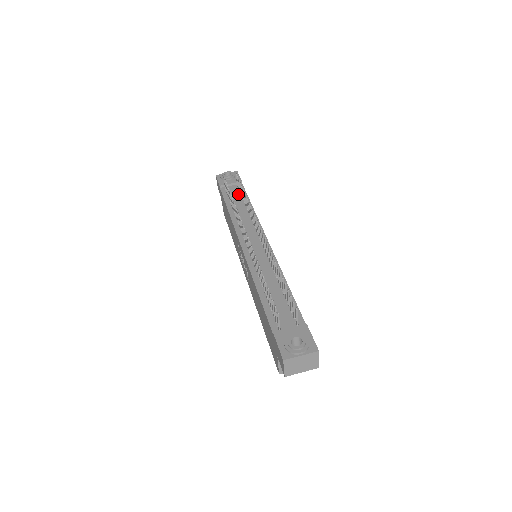
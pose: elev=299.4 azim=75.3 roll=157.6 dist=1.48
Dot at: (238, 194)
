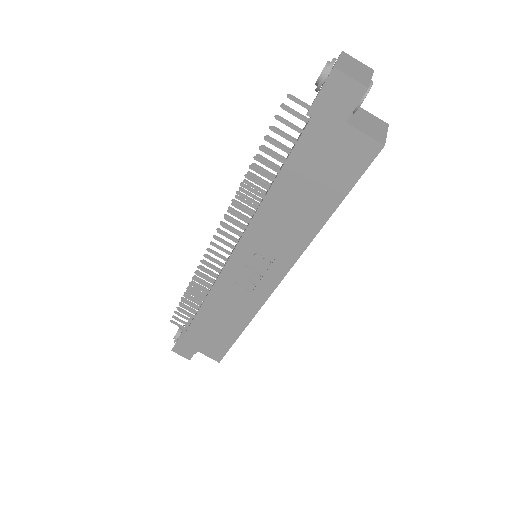
Dot at: occluded
